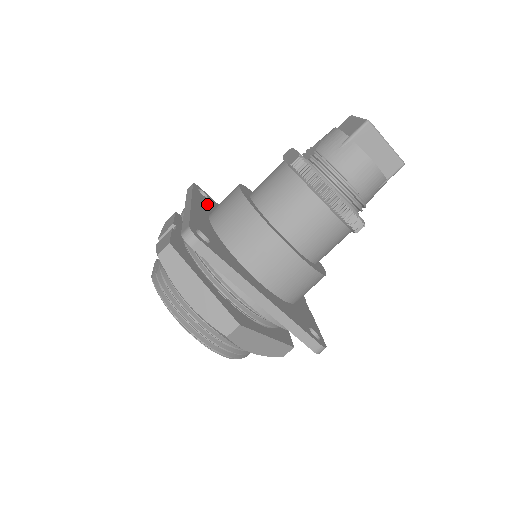
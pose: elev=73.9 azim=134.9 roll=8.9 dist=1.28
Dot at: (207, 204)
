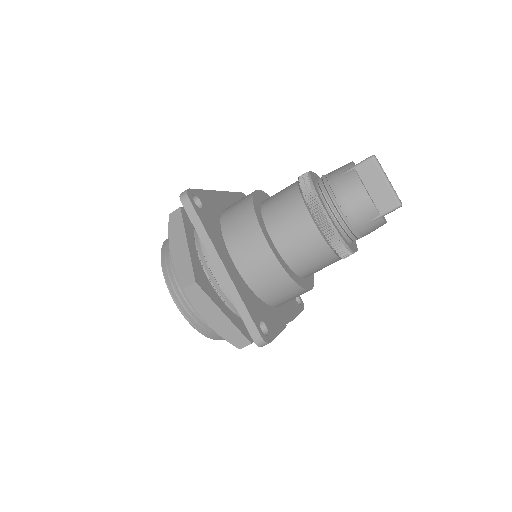
Dot at: occluded
